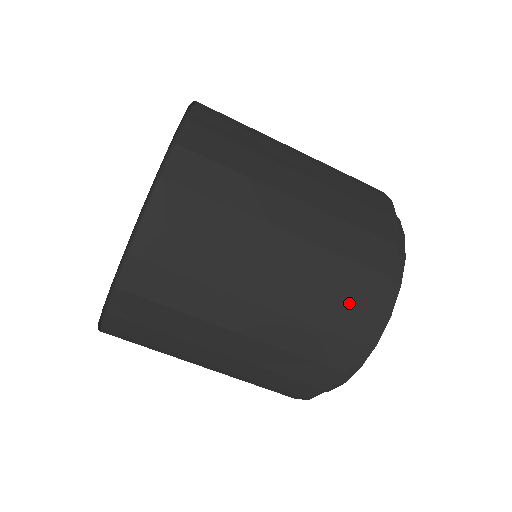
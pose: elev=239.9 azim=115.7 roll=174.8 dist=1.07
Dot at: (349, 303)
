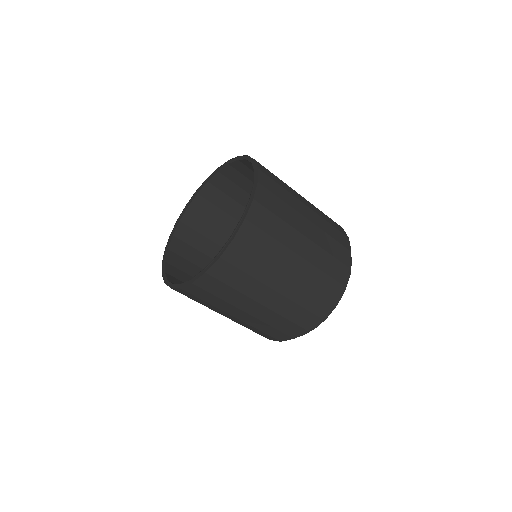
Dot at: (337, 261)
